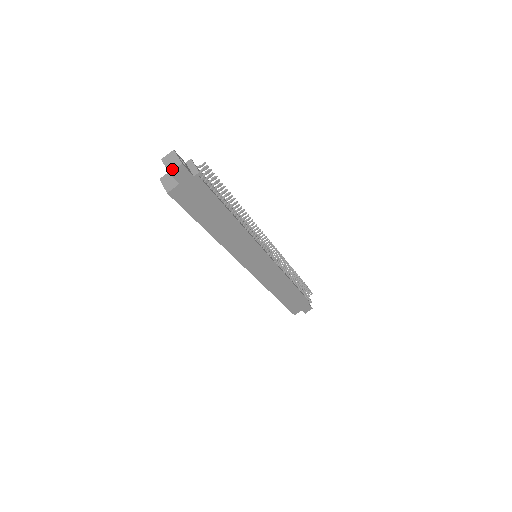
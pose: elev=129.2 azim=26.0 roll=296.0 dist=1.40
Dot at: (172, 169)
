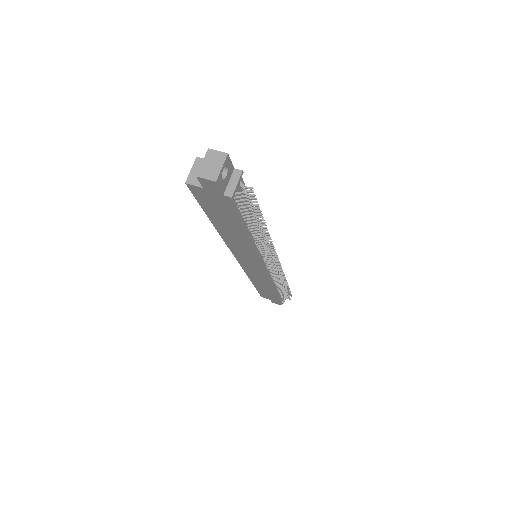
Dot at: (203, 175)
